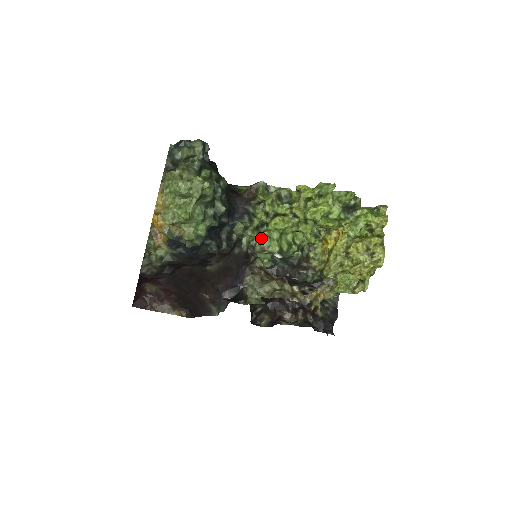
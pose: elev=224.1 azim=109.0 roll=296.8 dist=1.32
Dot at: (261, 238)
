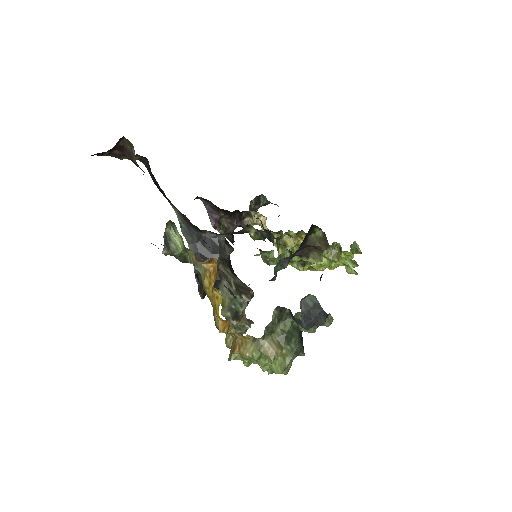
Dot at: (275, 258)
